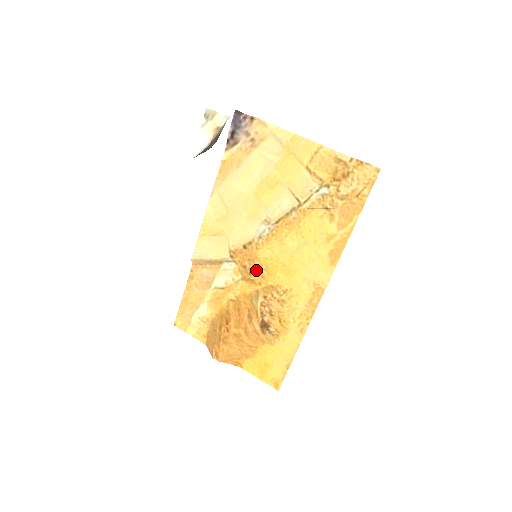
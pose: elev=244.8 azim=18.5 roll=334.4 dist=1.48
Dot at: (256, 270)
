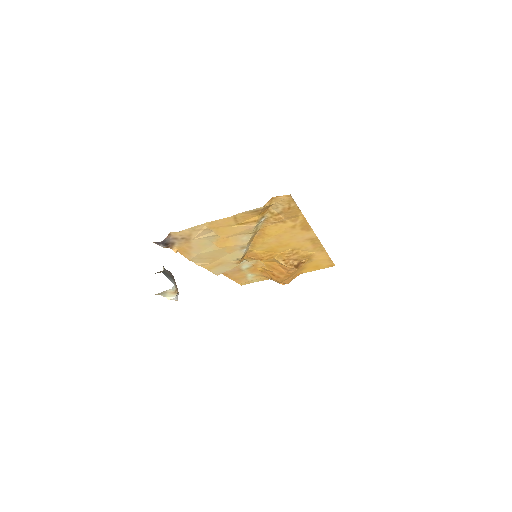
Dot at: (263, 257)
